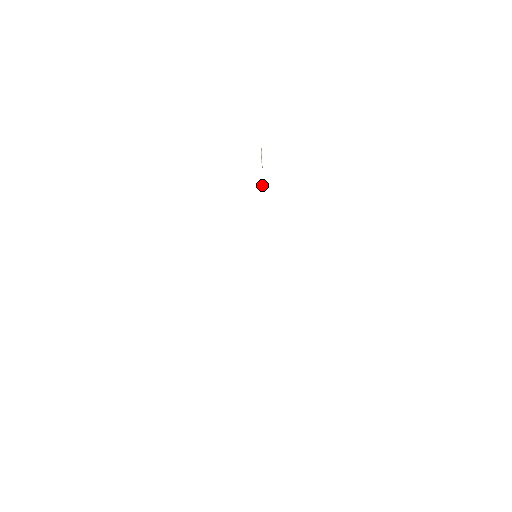
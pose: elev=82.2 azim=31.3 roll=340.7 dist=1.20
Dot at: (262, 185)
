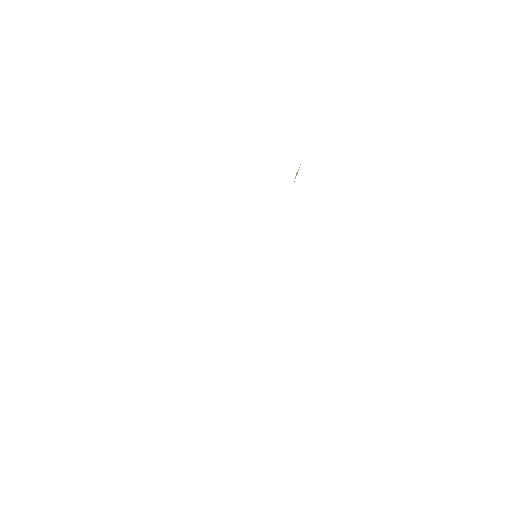
Dot at: occluded
